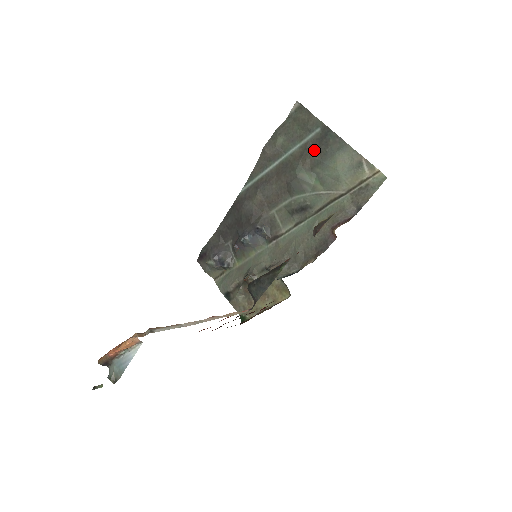
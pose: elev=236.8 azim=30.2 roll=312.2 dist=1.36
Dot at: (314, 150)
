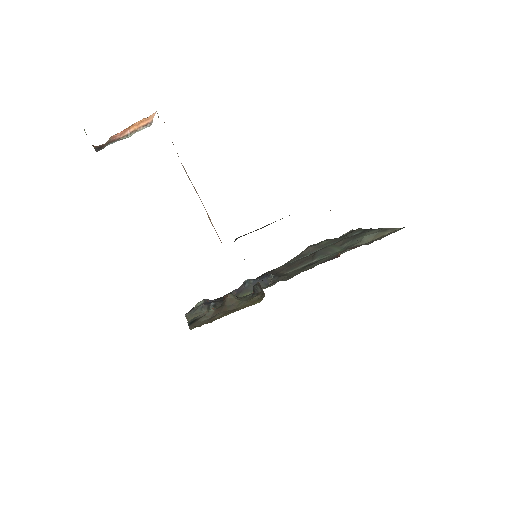
Dot at: (350, 237)
